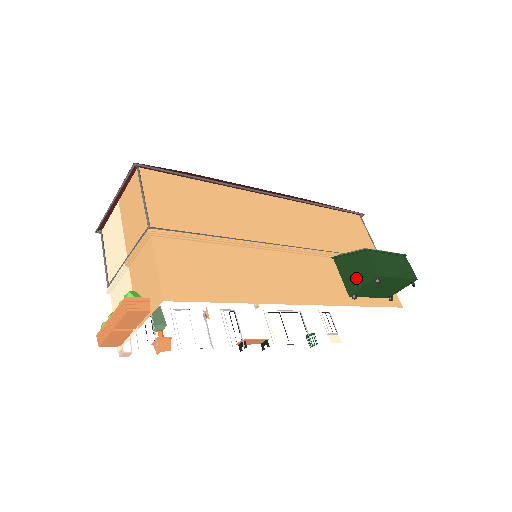
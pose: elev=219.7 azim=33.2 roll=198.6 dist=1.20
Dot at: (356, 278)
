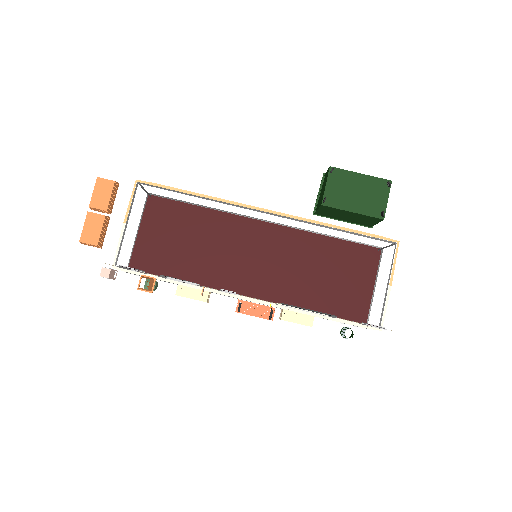
Dot at: (323, 192)
